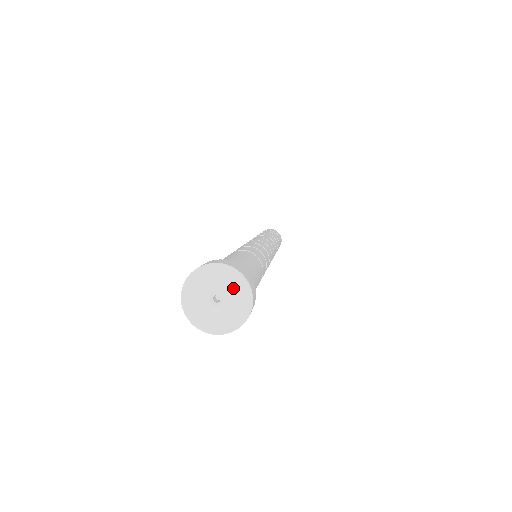
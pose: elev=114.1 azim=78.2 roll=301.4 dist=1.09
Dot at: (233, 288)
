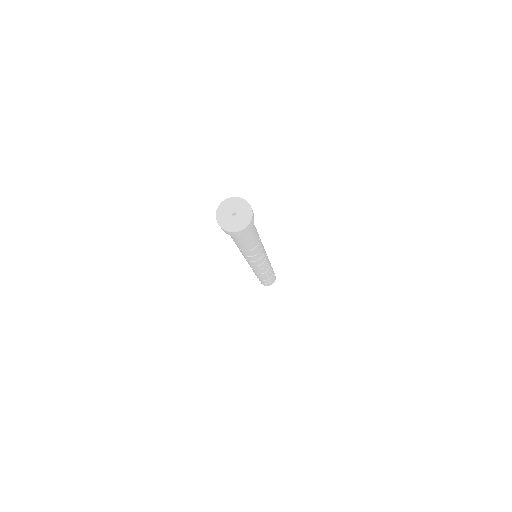
Dot at: (239, 205)
